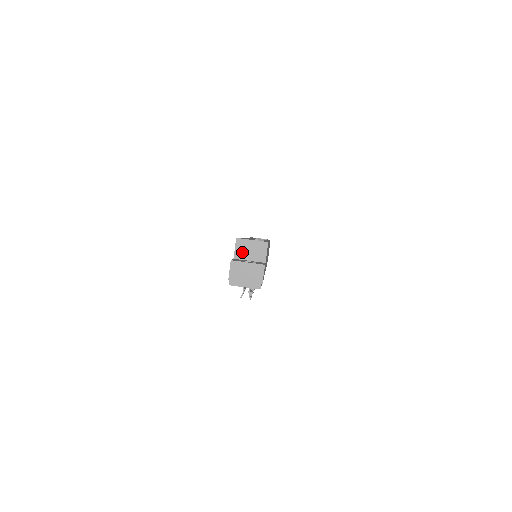
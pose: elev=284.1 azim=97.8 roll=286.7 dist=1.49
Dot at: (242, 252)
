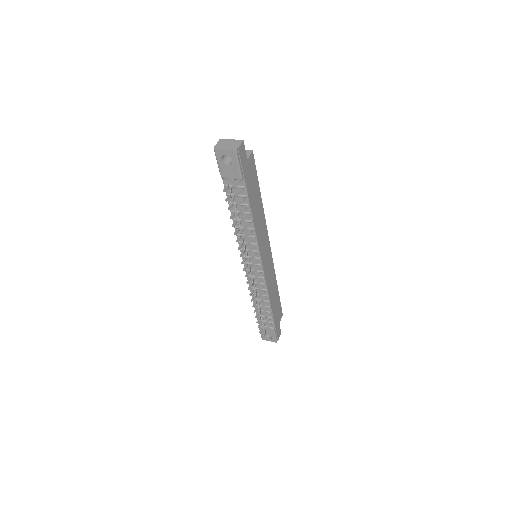
Dot at: occluded
